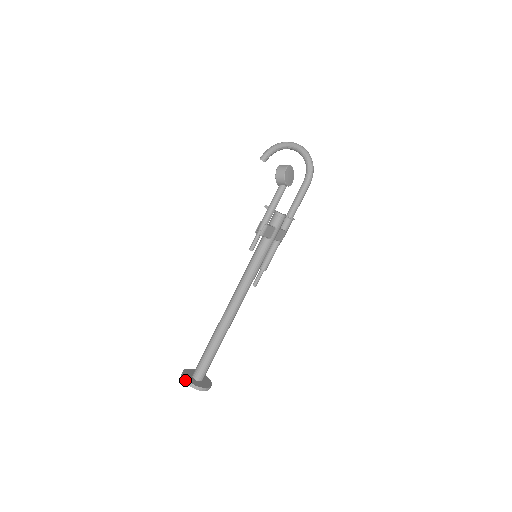
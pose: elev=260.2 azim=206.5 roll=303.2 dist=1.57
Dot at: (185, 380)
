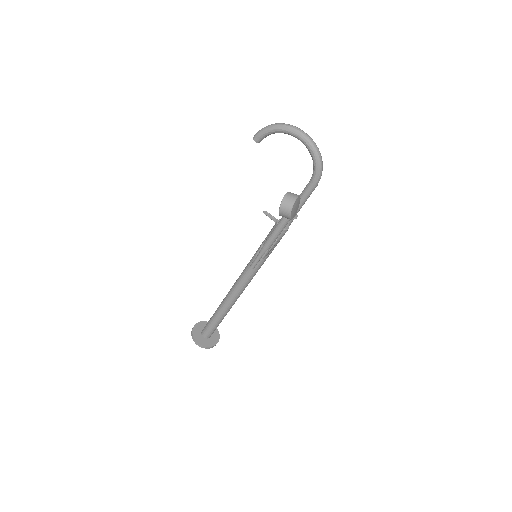
Dot at: (196, 343)
